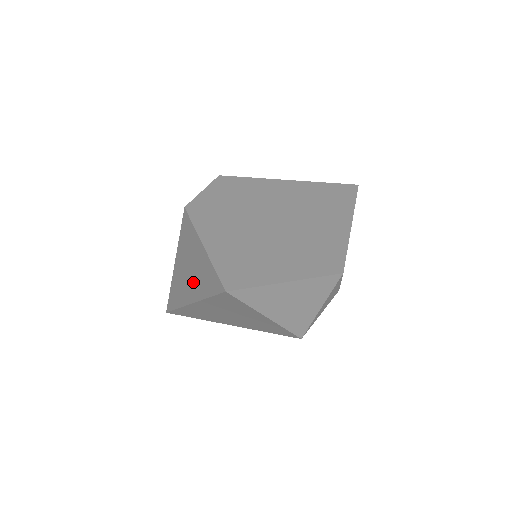
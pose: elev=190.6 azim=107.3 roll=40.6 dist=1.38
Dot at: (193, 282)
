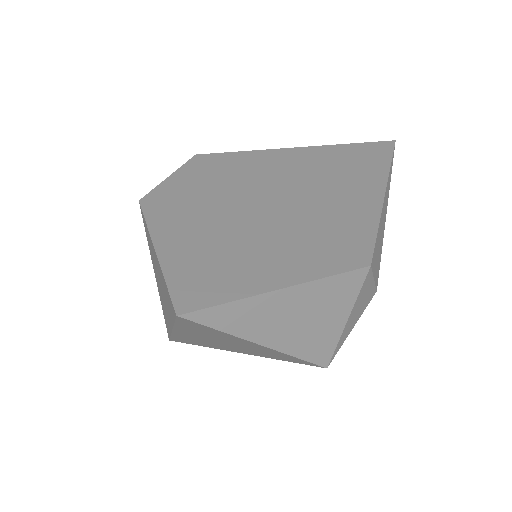
Dot at: (165, 302)
